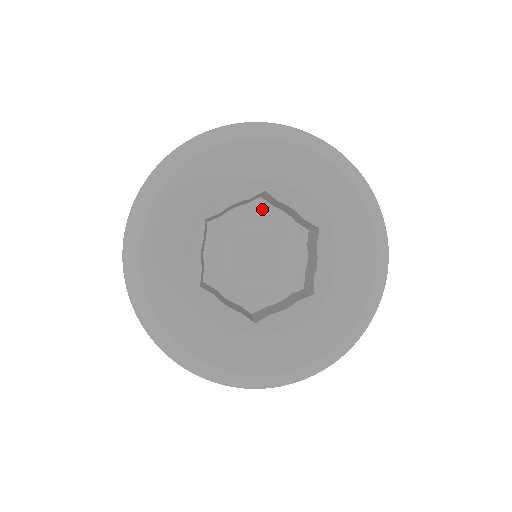
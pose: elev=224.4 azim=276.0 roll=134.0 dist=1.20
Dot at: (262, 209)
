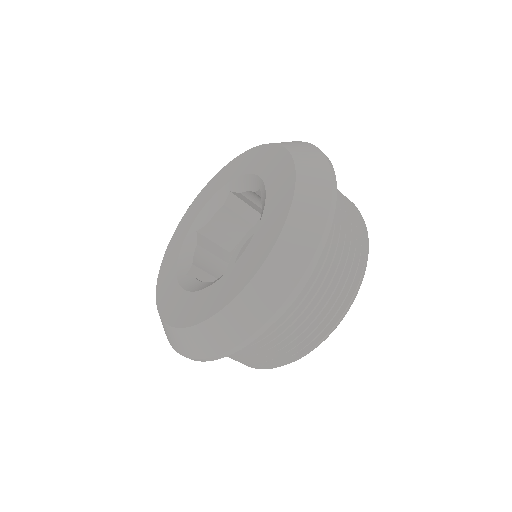
Dot at: occluded
